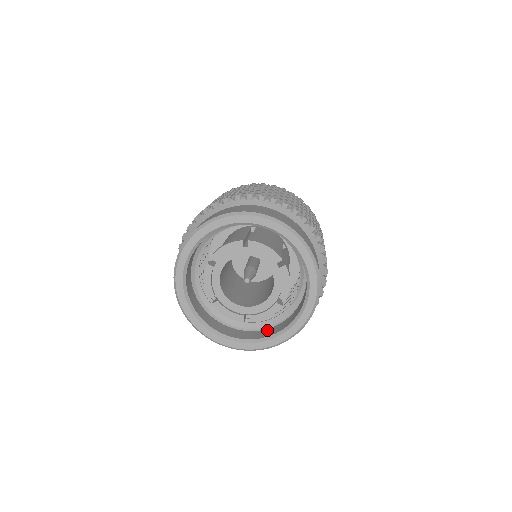
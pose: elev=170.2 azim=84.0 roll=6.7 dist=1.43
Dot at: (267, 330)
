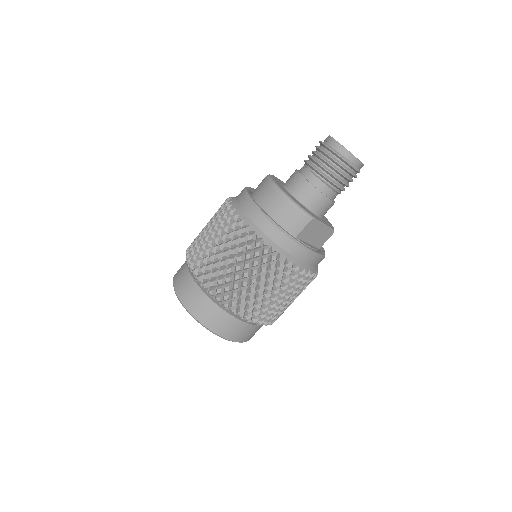
Dot at: occluded
